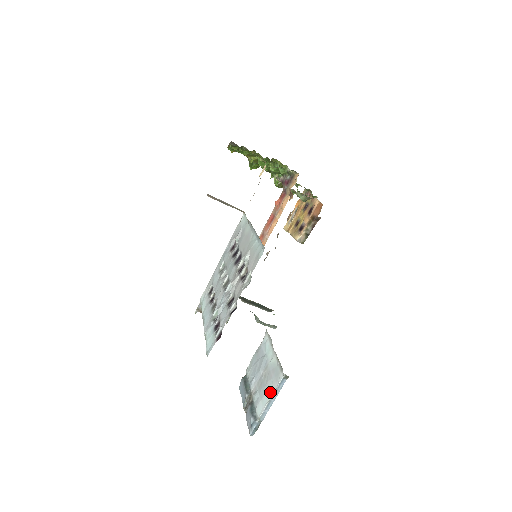
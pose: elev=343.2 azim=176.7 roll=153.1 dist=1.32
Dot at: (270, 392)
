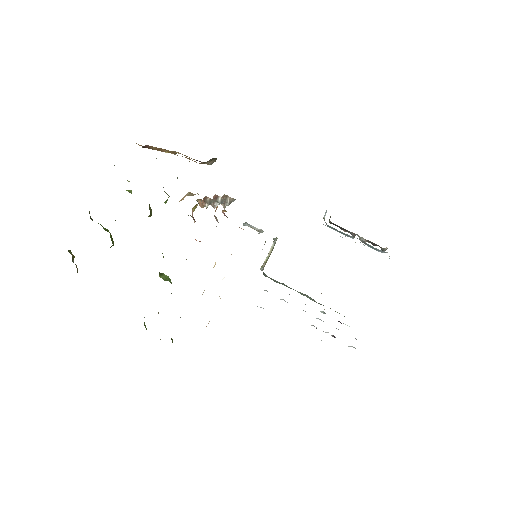
Dot at: occluded
